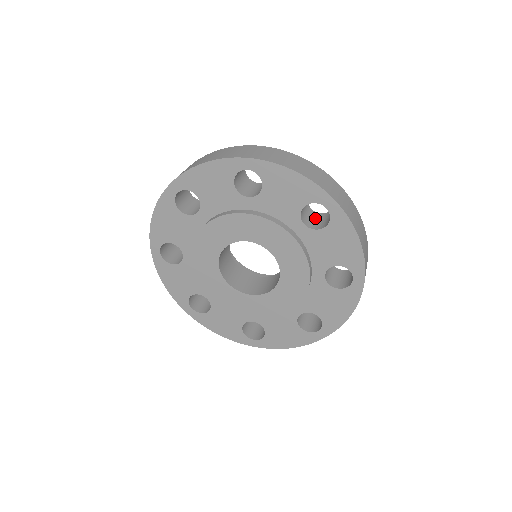
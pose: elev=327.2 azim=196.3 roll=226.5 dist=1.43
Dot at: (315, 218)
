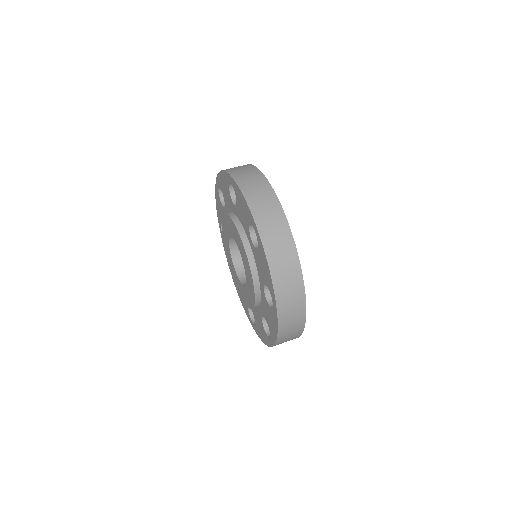
Dot at: occluded
